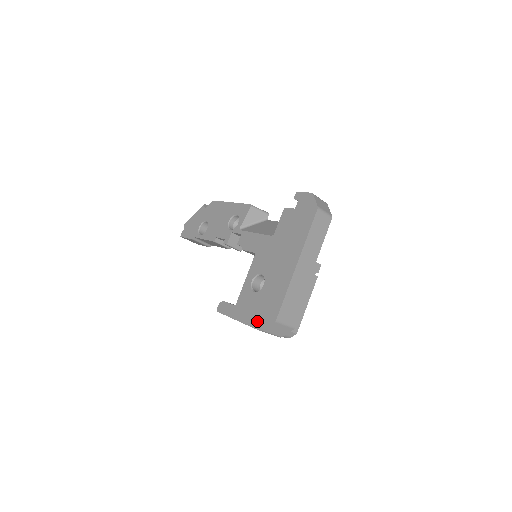
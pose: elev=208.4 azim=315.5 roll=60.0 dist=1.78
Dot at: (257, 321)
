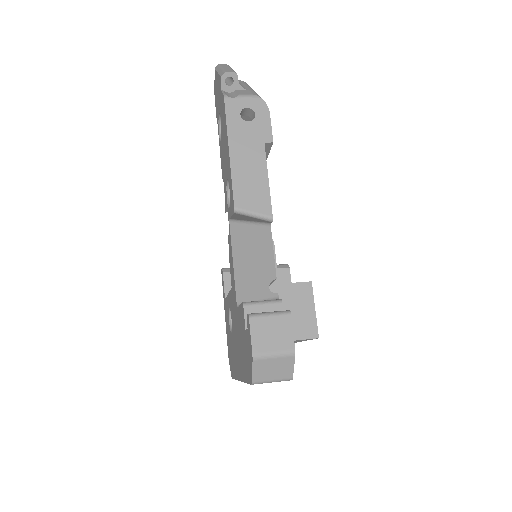
Dot at: (228, 349)
